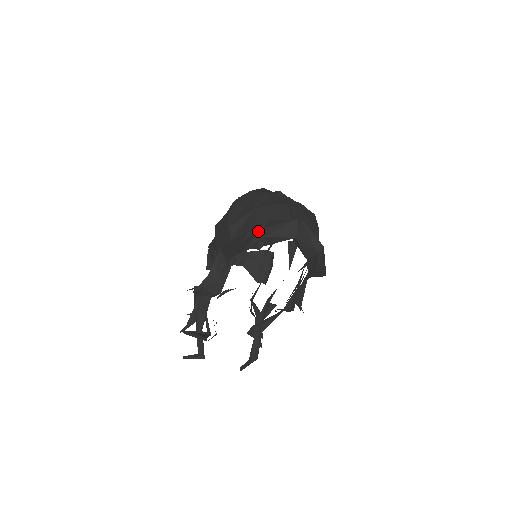
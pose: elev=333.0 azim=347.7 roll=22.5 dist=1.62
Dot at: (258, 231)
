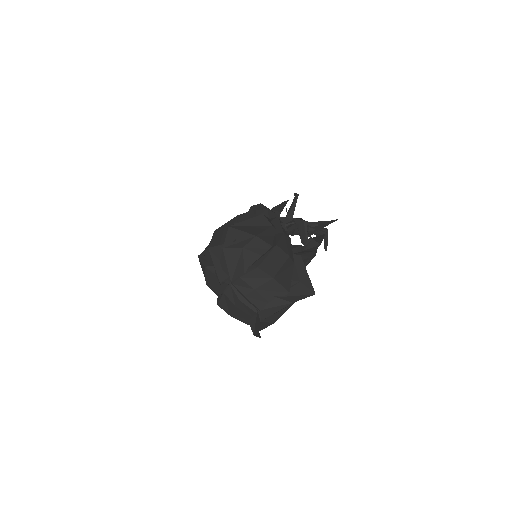
Dot at: occluded
